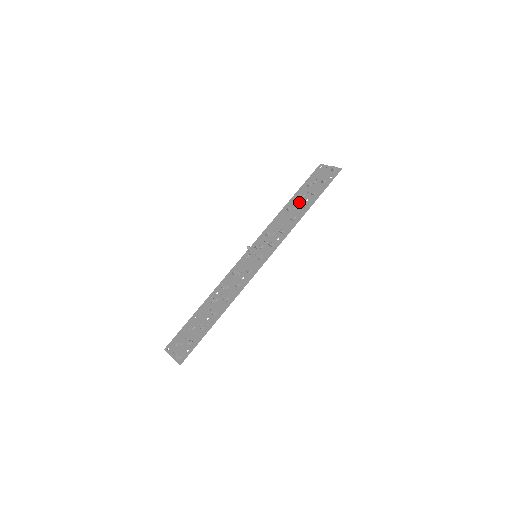
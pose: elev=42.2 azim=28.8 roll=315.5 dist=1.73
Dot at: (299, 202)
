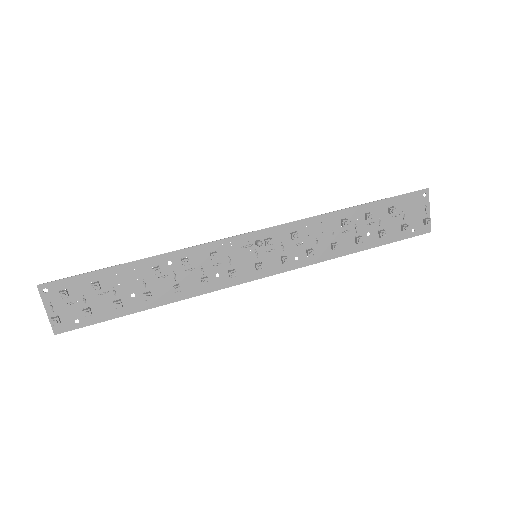
Dot at: (361, 226)
